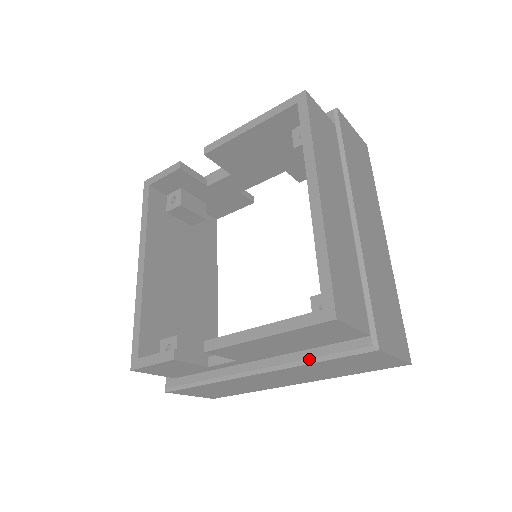
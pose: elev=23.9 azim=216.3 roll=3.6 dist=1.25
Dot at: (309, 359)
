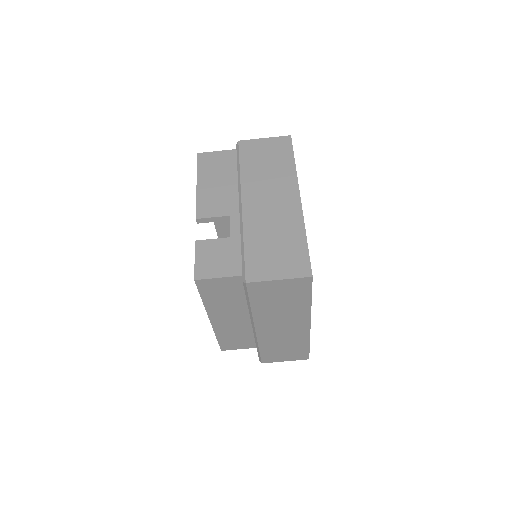
Dot at: (238, 173)
